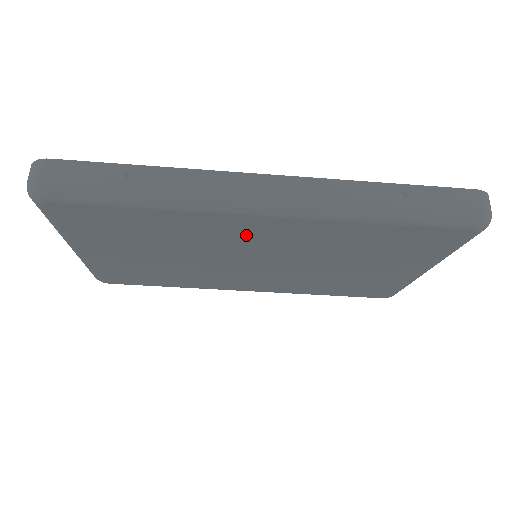
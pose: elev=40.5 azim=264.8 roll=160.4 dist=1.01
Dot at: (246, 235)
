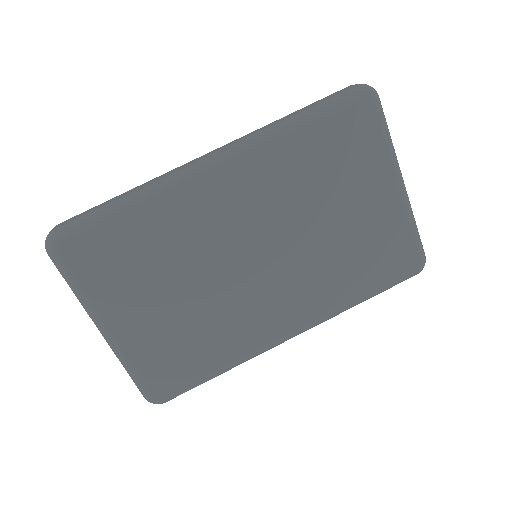
Dot at: (220, 211)
